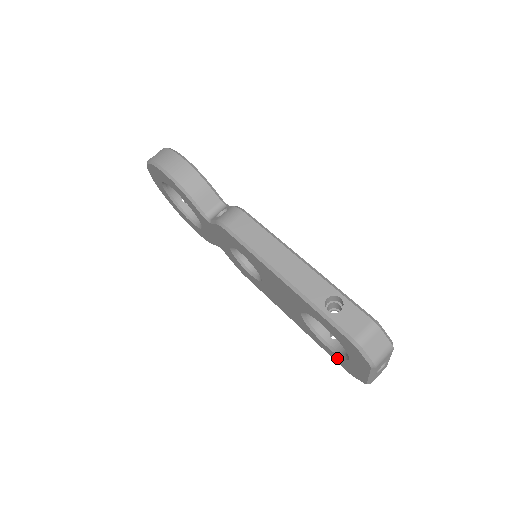
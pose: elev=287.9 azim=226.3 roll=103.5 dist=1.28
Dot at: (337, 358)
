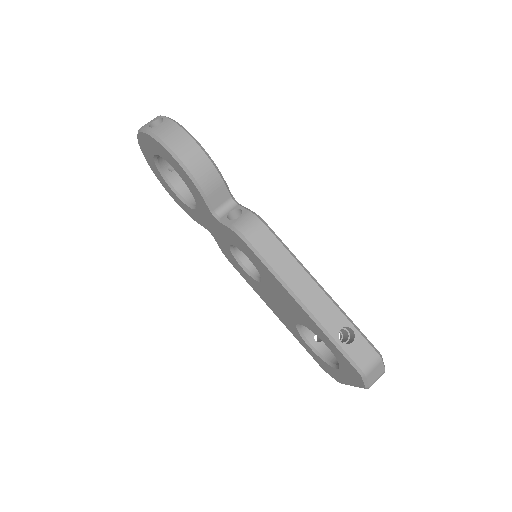
Dot at: (316, 357)
